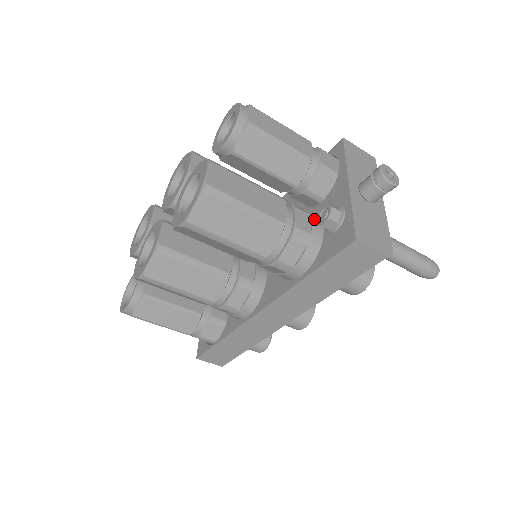
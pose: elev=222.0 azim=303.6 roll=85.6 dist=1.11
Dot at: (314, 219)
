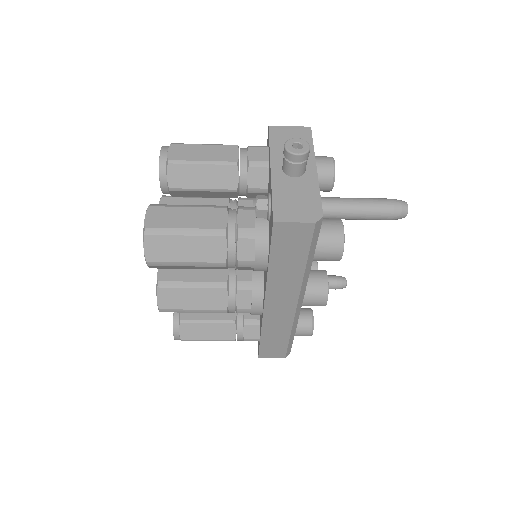
Dot at: occluded
